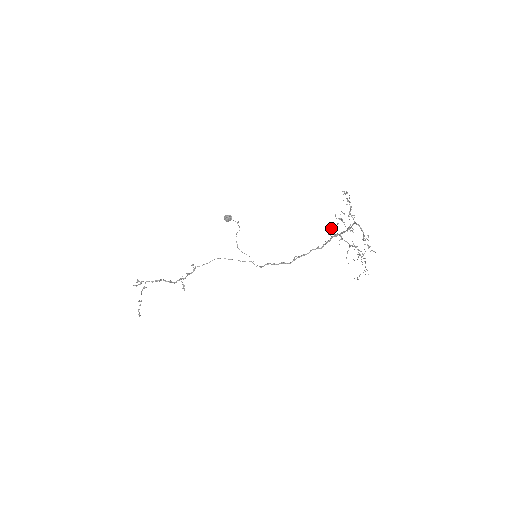
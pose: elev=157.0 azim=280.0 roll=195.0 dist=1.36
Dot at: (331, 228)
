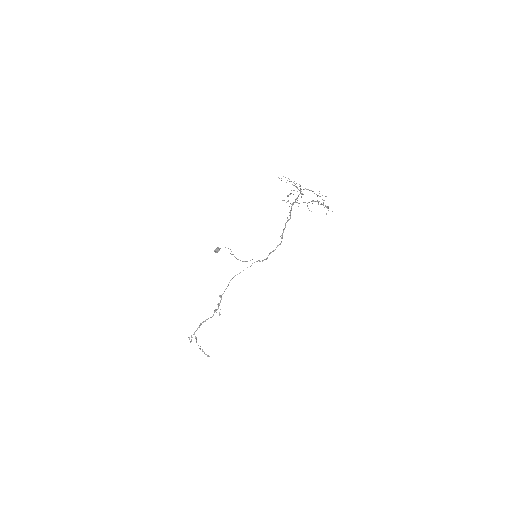
Dot at: occluded
